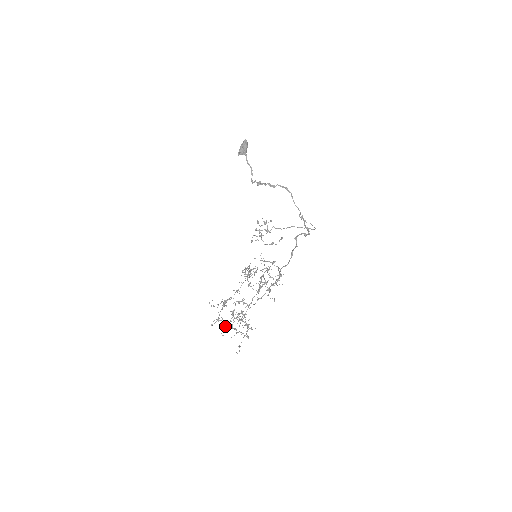
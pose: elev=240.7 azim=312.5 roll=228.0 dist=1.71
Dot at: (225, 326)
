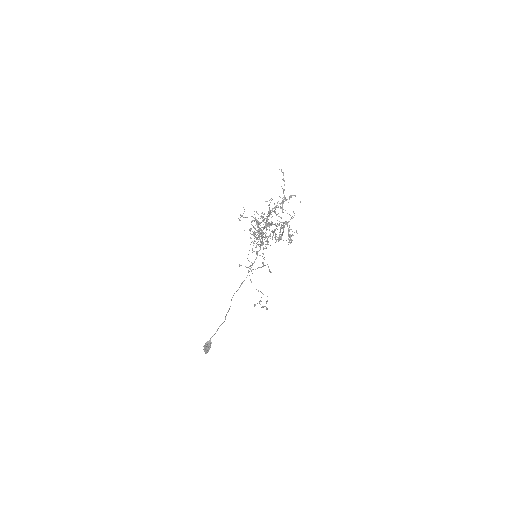
Dot at: occluded
